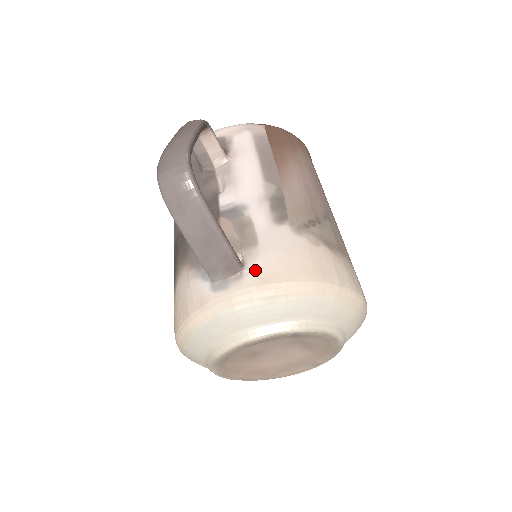
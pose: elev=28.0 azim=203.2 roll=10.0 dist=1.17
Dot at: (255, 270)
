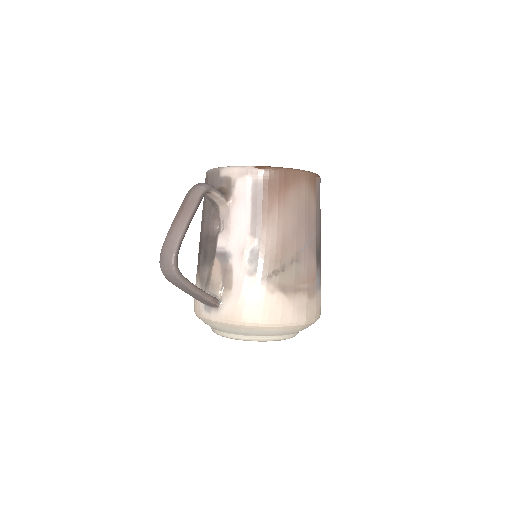
Dot at: (226, 308)
